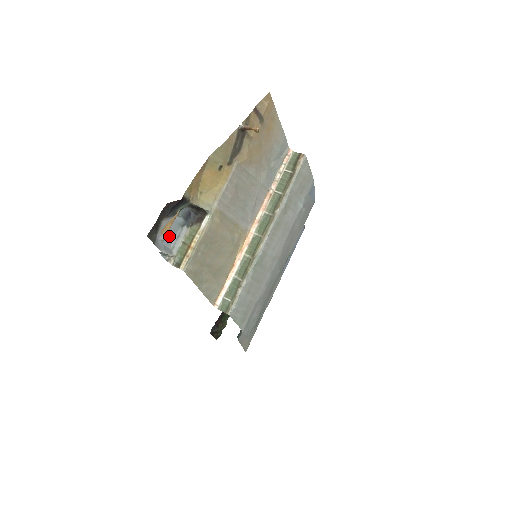
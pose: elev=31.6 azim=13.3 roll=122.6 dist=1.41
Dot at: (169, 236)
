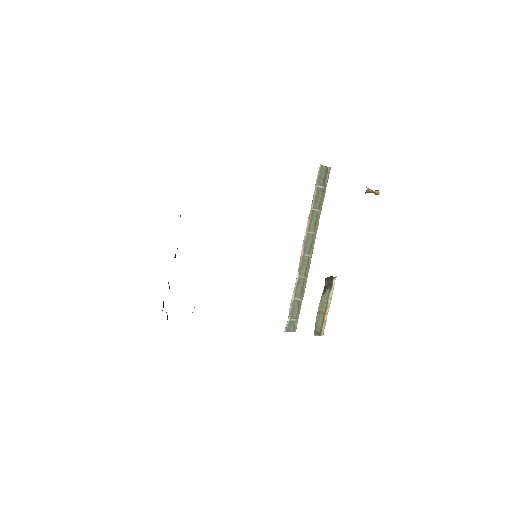
Dot at: occluded
